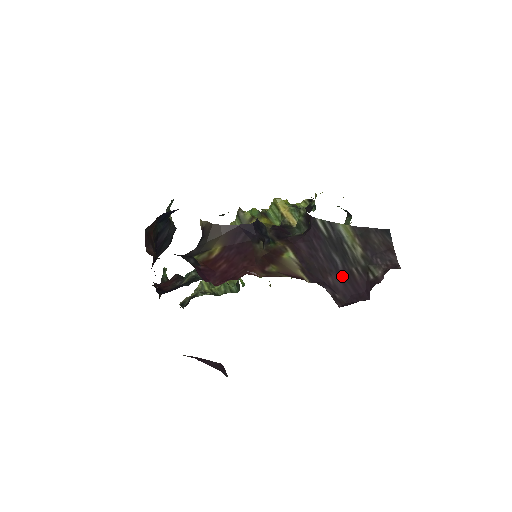
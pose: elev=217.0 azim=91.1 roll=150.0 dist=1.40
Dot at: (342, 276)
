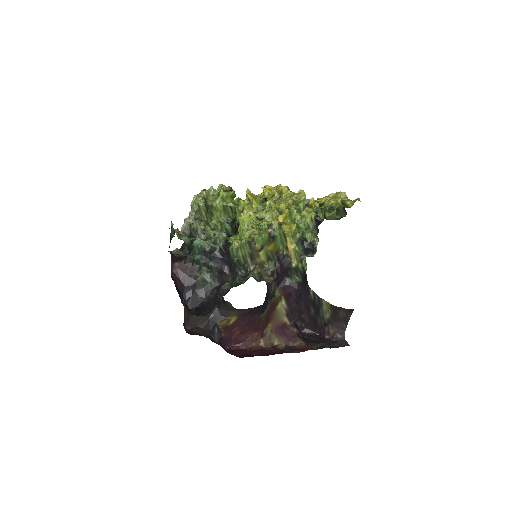
Dot at: (311, 317)
